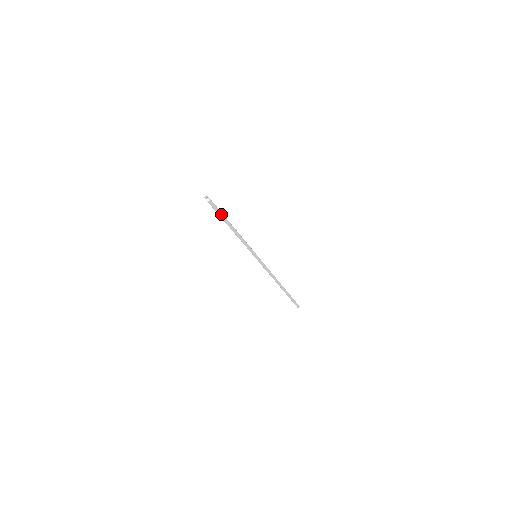
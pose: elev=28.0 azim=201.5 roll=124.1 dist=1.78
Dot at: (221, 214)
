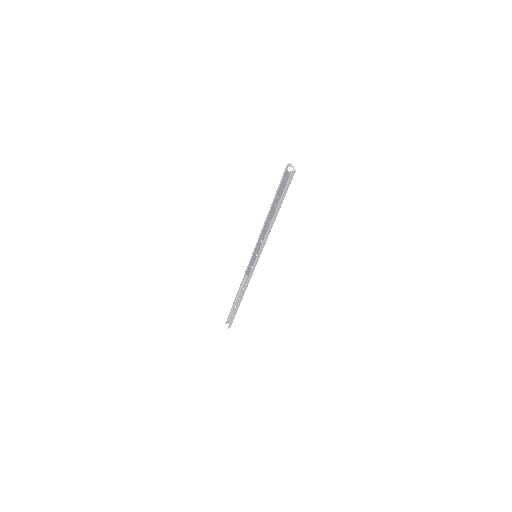
Dot at: (285, 192)
